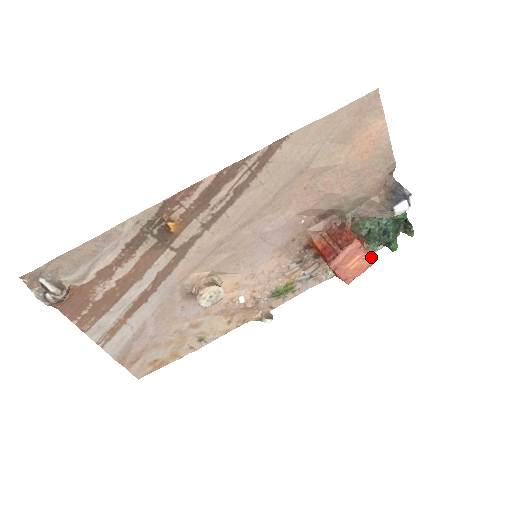
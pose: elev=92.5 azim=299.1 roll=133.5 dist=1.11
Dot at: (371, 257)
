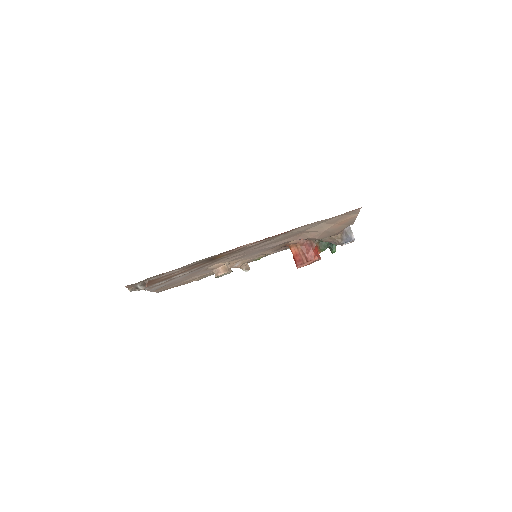
Dot at: (320, 259)
